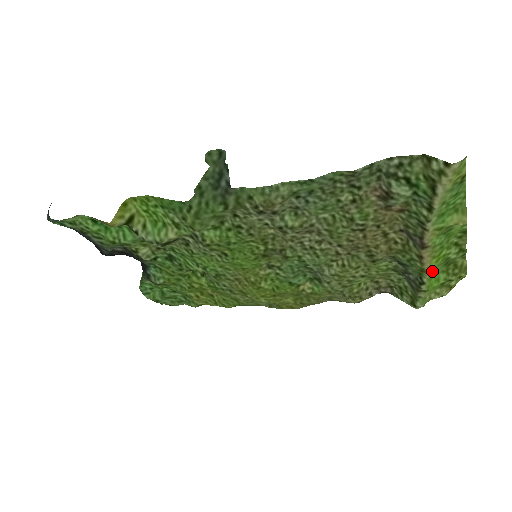
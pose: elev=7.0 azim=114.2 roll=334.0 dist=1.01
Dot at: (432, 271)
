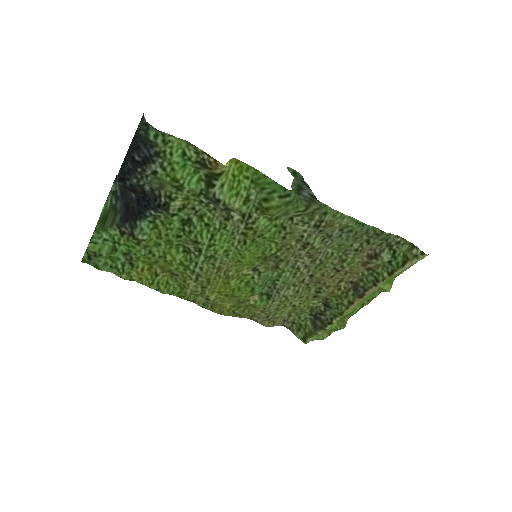
Dot at: occluded
